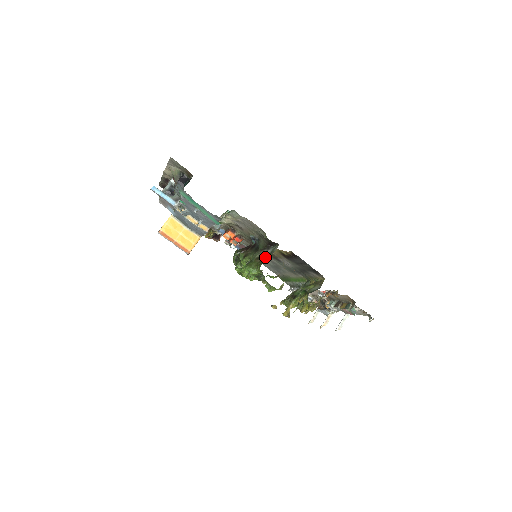
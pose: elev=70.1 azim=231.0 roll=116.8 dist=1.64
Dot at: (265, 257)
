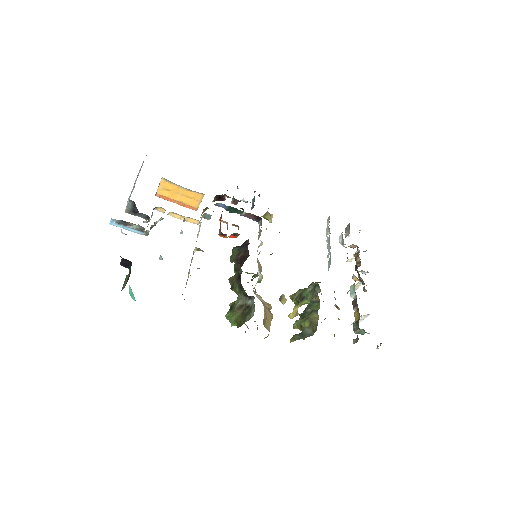
Dot at: (246, 310)
